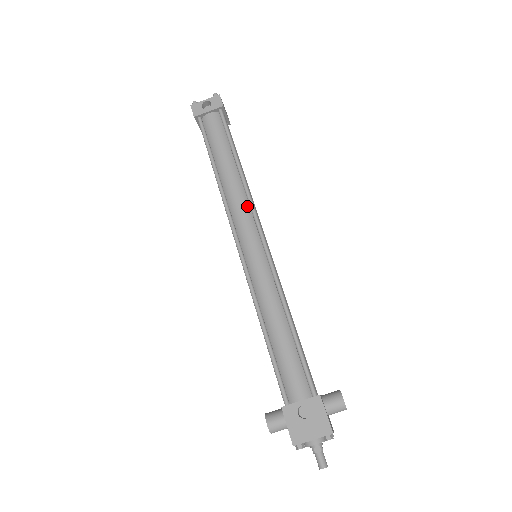
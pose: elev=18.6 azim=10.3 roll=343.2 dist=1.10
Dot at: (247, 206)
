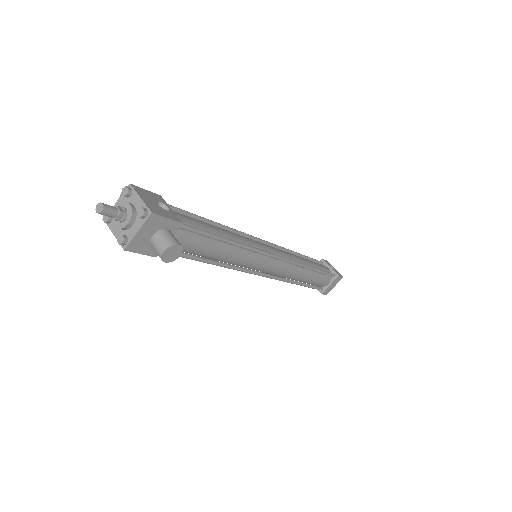
Dot at: (290, 259)
